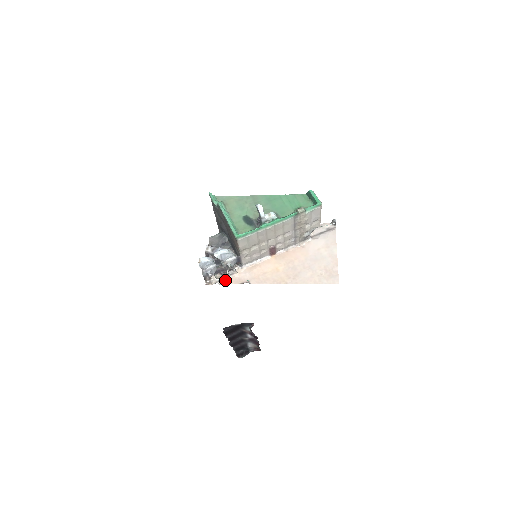
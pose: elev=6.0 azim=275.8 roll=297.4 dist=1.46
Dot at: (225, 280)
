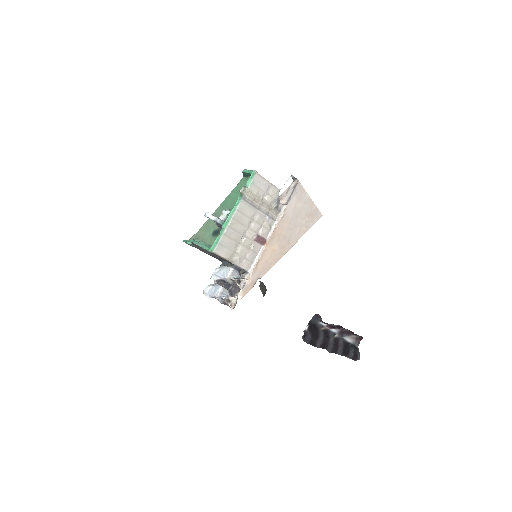
Dot at: (242, 293)
